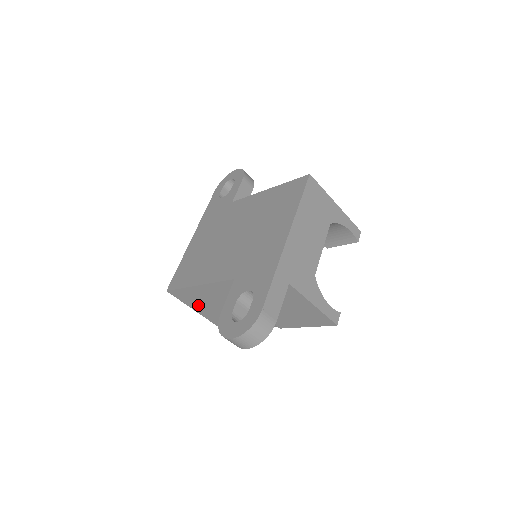
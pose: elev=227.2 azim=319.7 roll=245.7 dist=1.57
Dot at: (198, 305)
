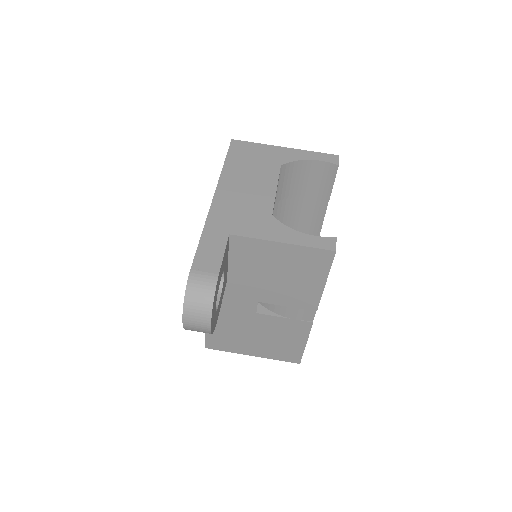
Dot at: (240, 344)
